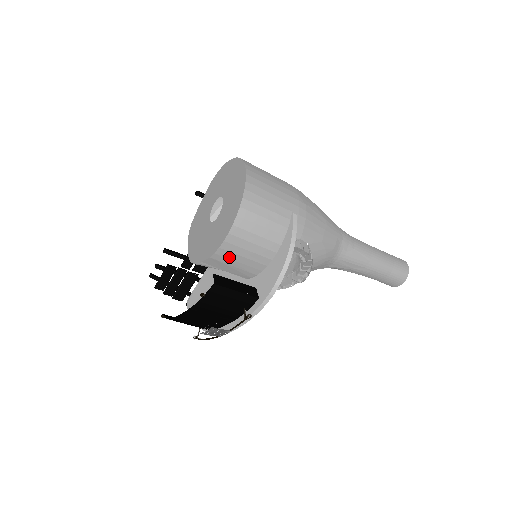
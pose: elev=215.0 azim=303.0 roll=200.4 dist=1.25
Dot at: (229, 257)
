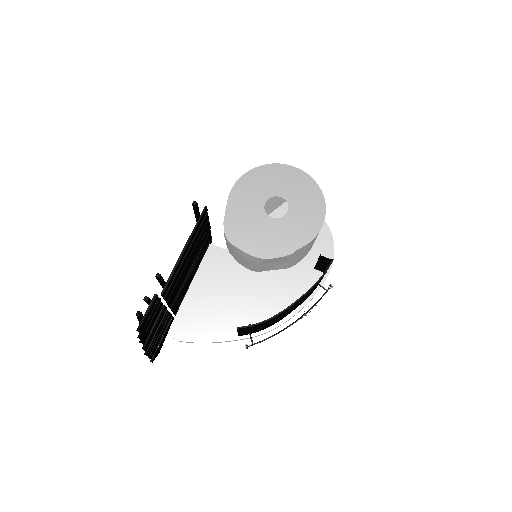
Dot at: occluded
